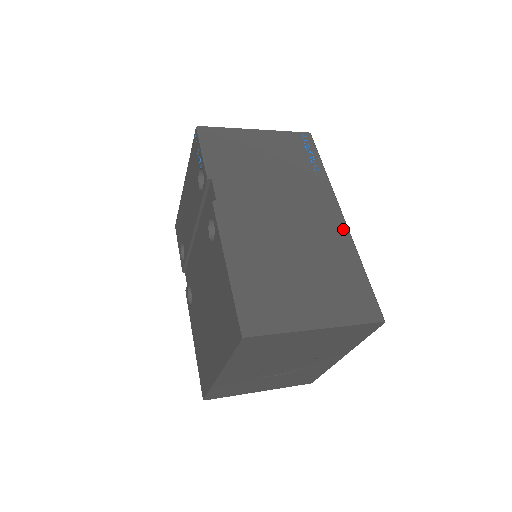
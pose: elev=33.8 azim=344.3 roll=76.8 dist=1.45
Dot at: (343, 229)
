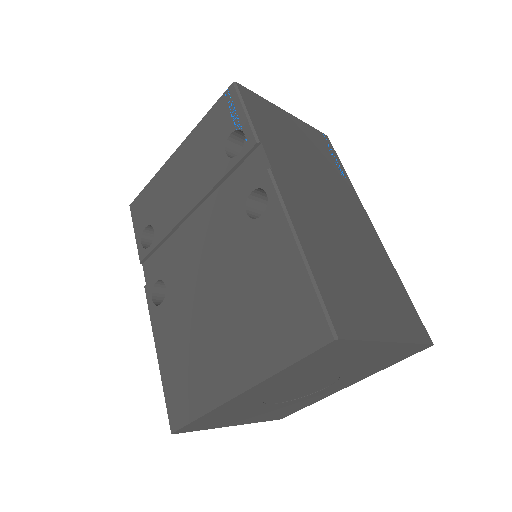
Dot at: (378, 240)
